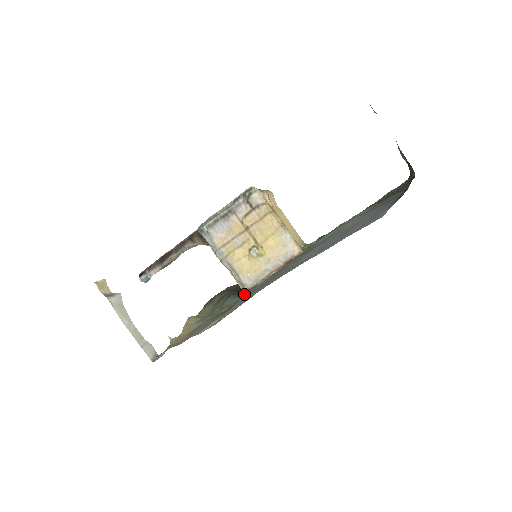
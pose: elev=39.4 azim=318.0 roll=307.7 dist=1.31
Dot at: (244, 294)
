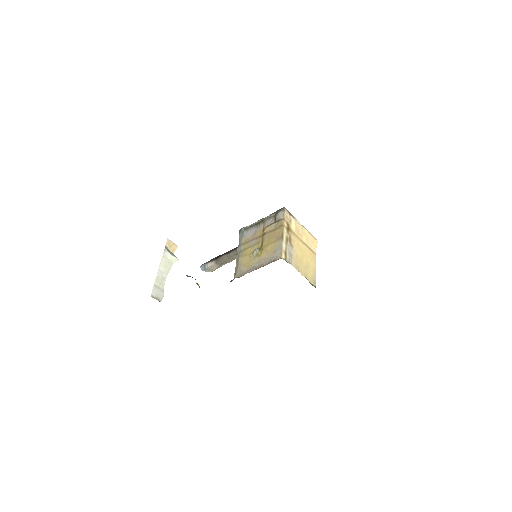
Dot at: (231, 280)
